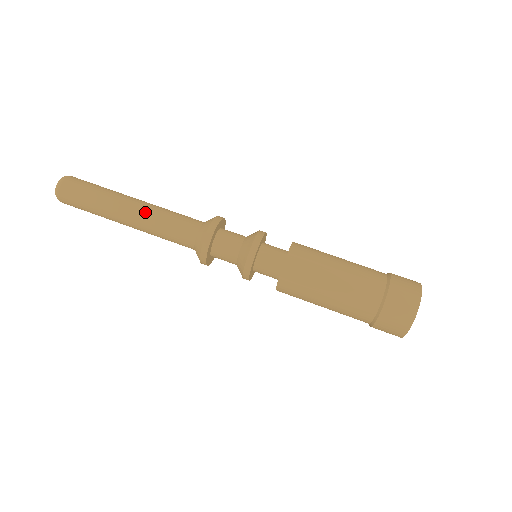
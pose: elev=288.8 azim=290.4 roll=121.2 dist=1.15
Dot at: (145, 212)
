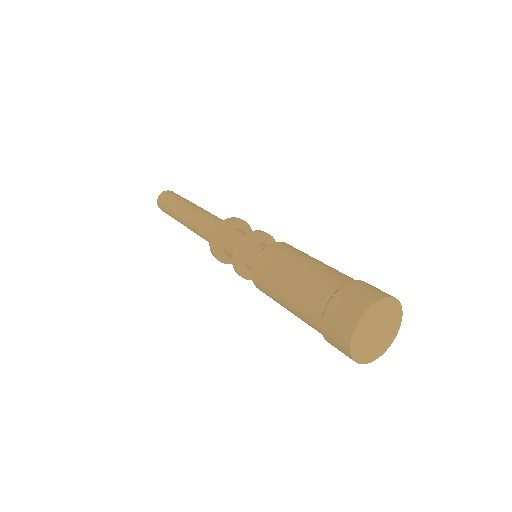
Dot at: (191, 216)
